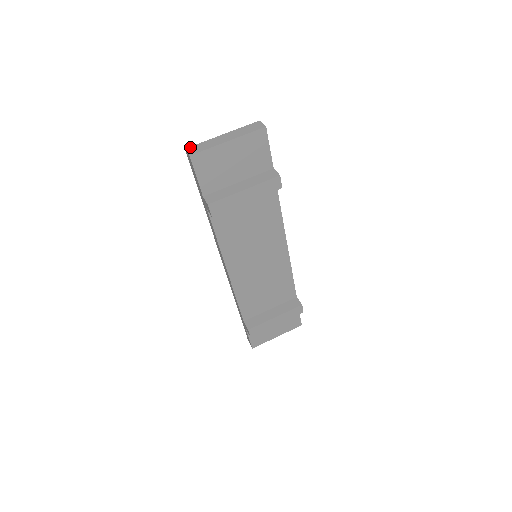
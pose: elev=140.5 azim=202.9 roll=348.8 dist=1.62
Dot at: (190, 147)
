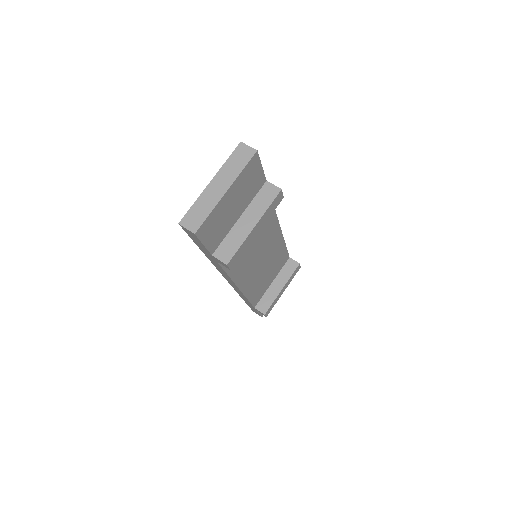
Dot at: (183, 219)
